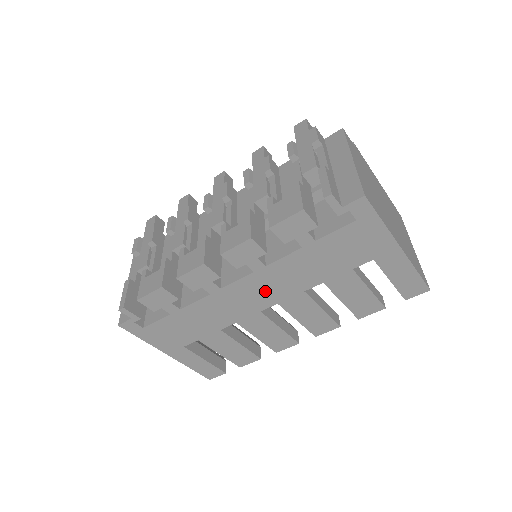
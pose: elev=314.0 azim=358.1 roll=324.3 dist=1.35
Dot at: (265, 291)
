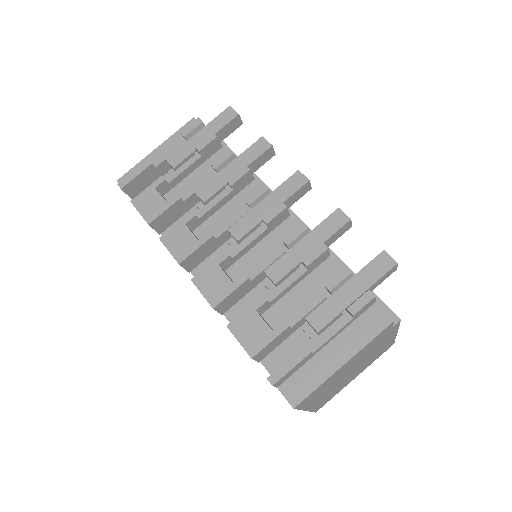
Dot at: occluded
